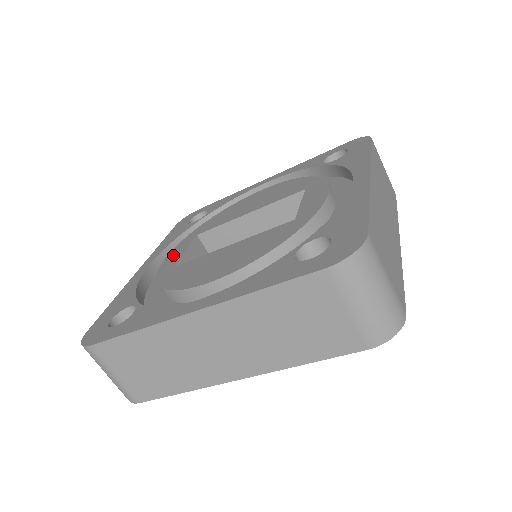
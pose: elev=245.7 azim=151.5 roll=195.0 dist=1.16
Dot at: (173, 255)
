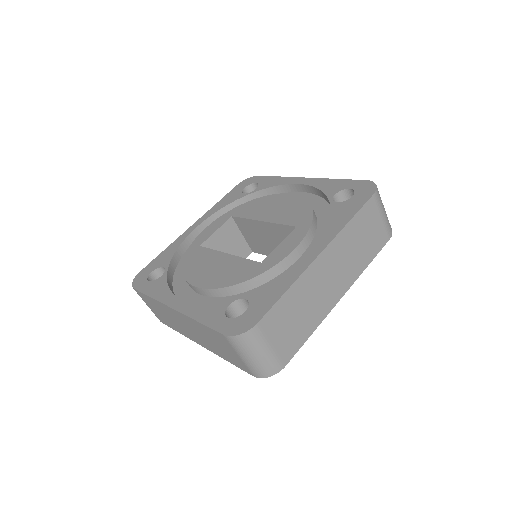
Dot at: (209, 229)
